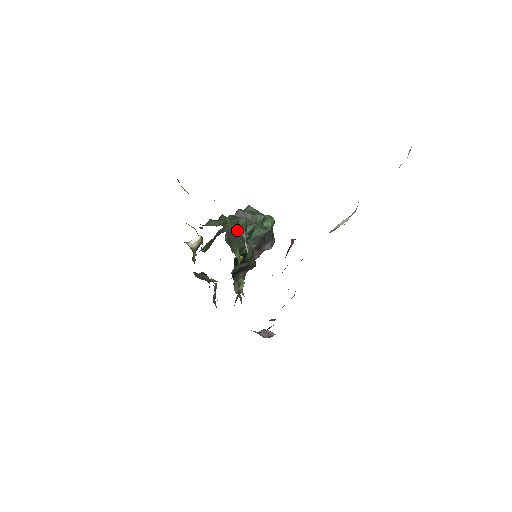
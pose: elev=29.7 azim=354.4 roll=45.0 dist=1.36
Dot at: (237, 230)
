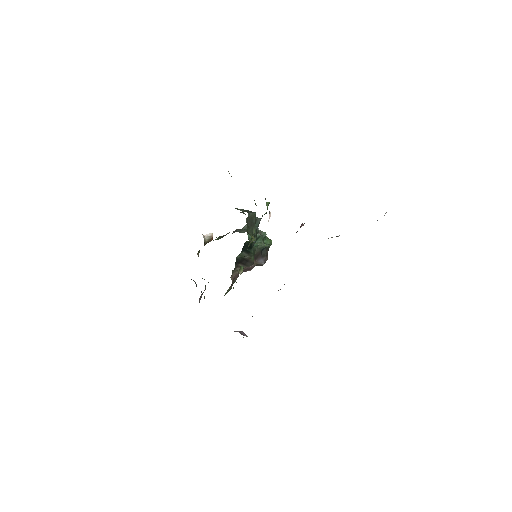
Dot at: (255, 220)
